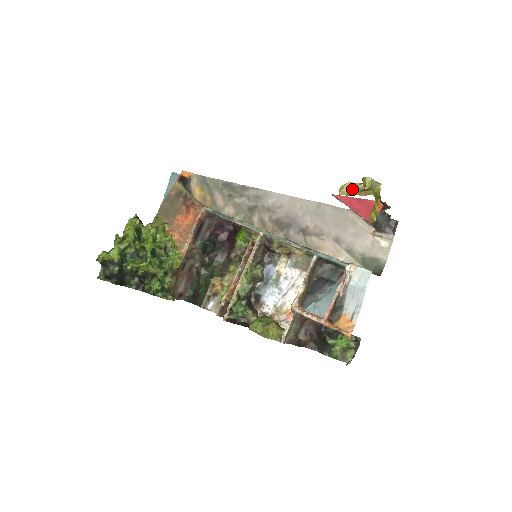
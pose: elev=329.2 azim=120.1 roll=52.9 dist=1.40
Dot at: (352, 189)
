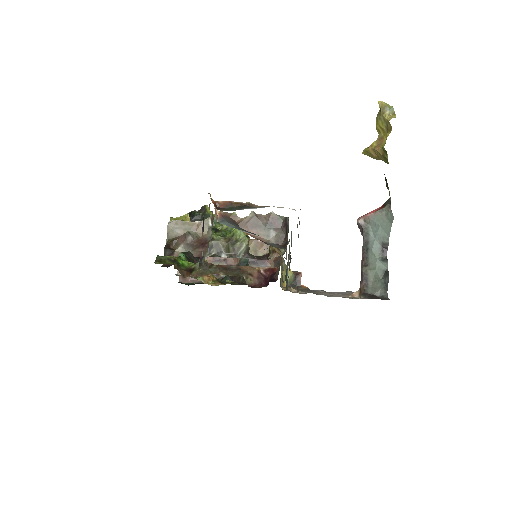
Dot at: (375, 146)
